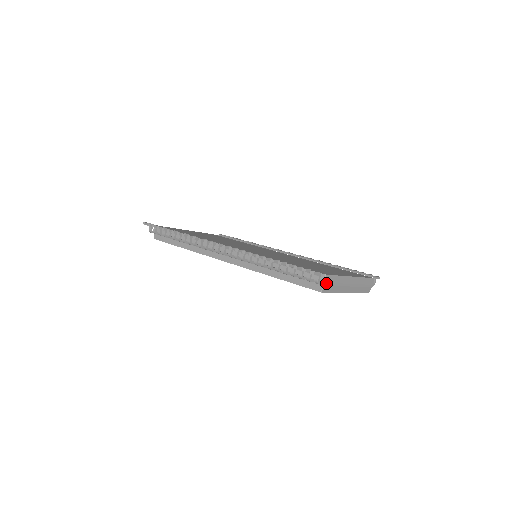
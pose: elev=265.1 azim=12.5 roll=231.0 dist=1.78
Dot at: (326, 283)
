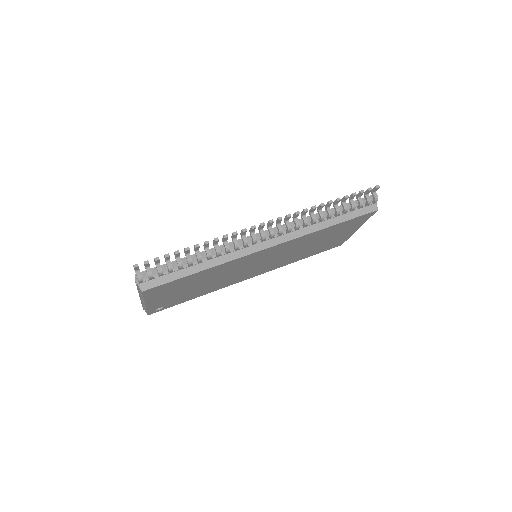
Dot at: occluded
